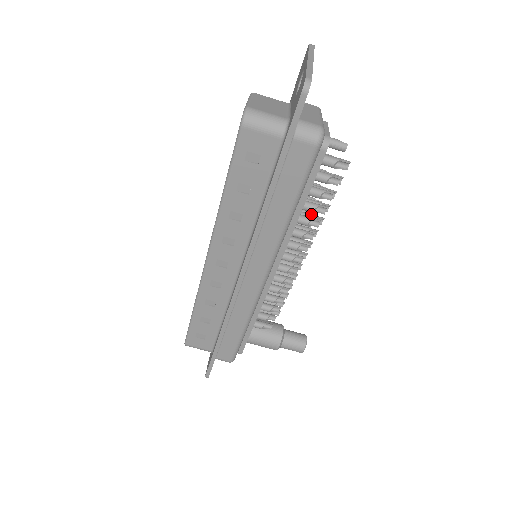
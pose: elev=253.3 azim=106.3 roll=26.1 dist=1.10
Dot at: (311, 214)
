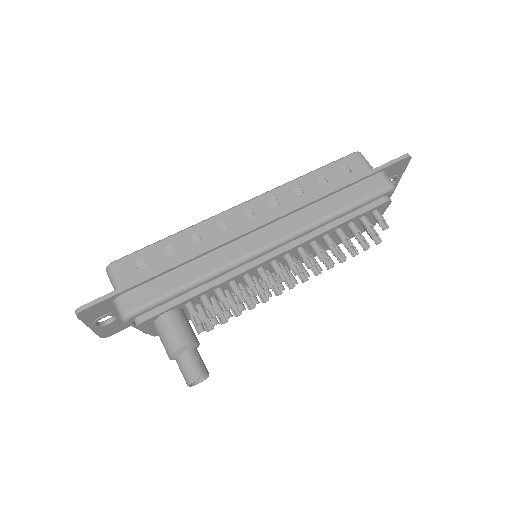
Dot at: (327, 256)
